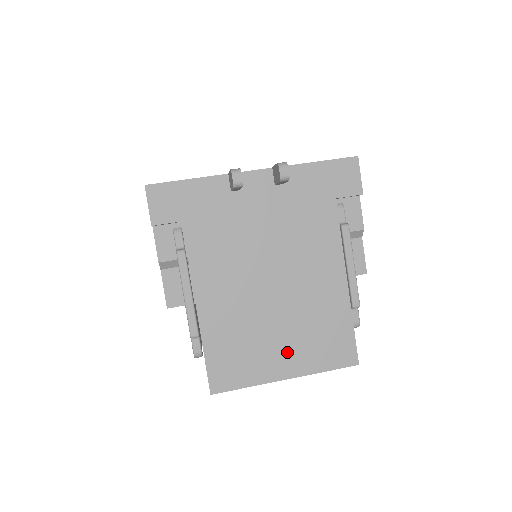
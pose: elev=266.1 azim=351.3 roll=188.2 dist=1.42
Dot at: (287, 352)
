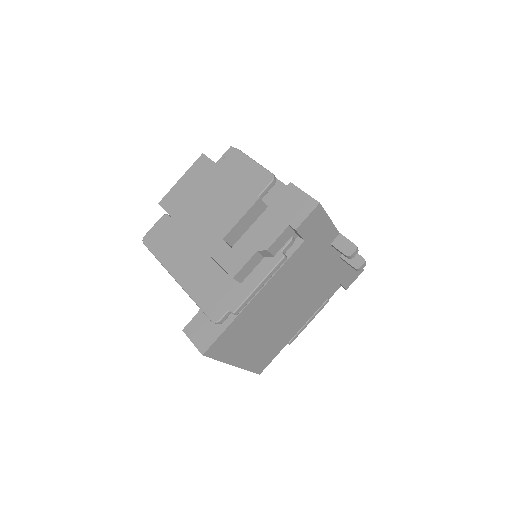
Dot at: (250, 351)
